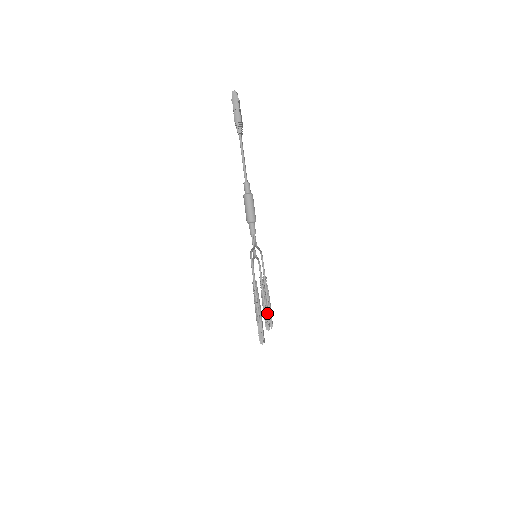
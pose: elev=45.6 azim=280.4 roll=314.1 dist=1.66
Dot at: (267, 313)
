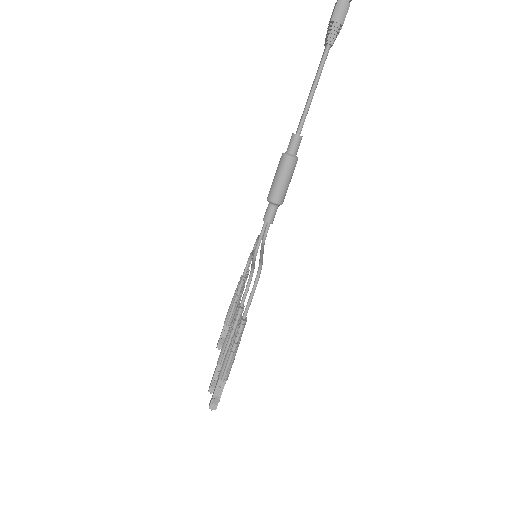
Dot at: occluded
